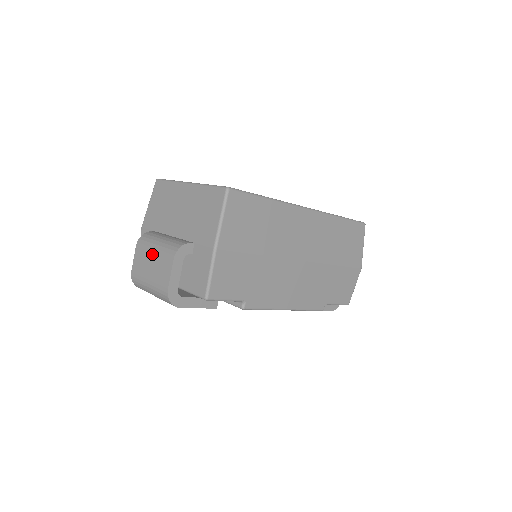
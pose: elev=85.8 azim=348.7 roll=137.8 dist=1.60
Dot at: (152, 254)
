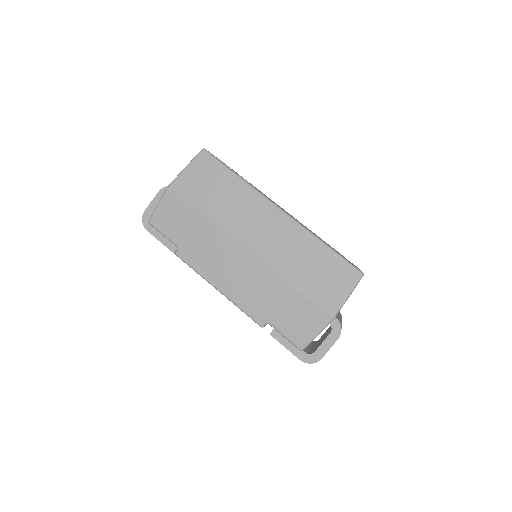
Dot at: occluded
